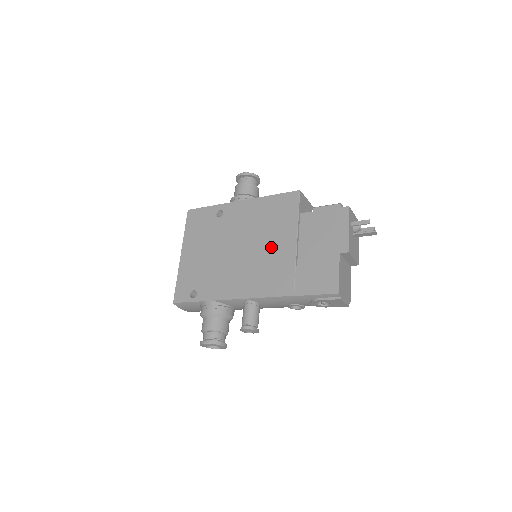
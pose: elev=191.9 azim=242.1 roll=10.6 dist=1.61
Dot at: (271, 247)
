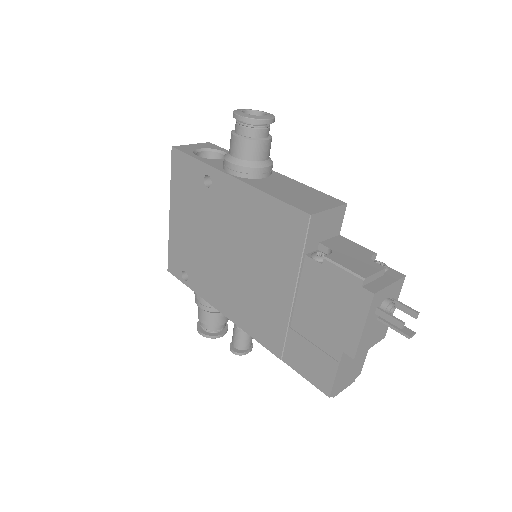
Dot at: (263, 280)
